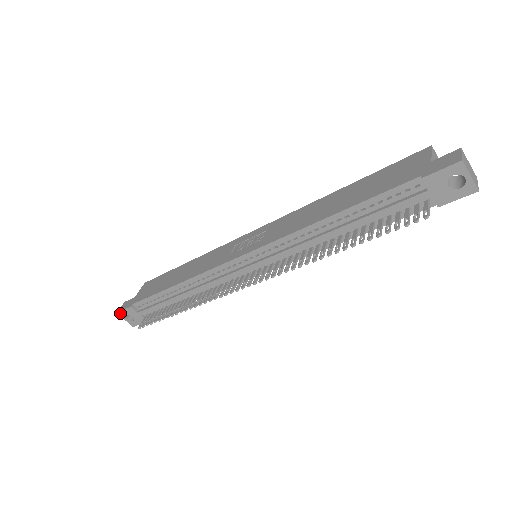
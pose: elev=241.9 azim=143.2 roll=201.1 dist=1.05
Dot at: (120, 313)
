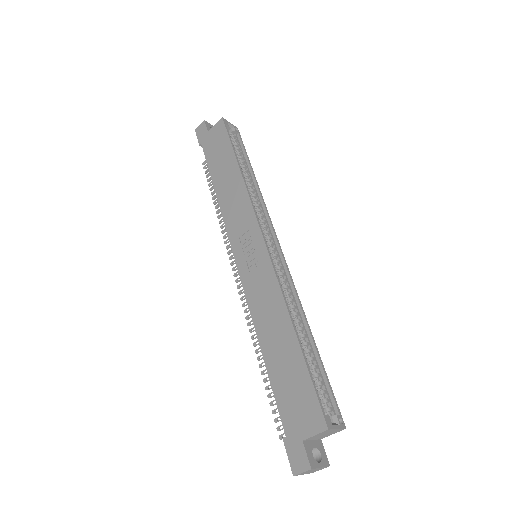
Dot at: (197, 132)
